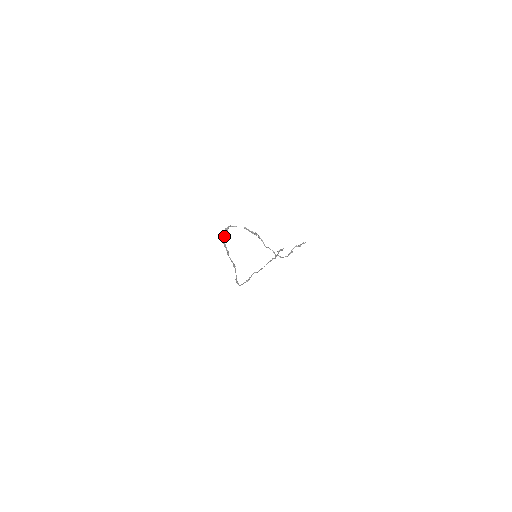
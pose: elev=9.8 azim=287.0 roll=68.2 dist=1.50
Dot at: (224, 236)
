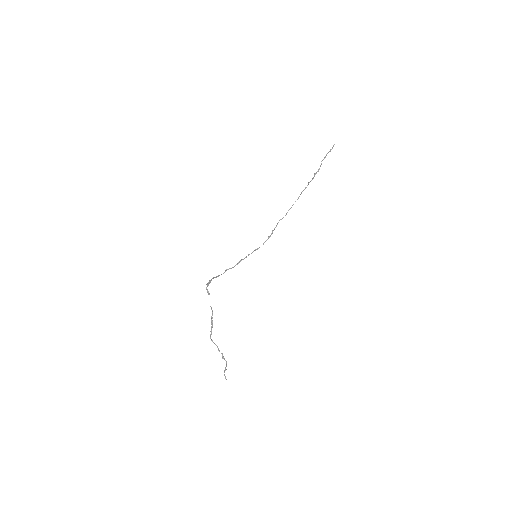
Dot at: (211, 280)
